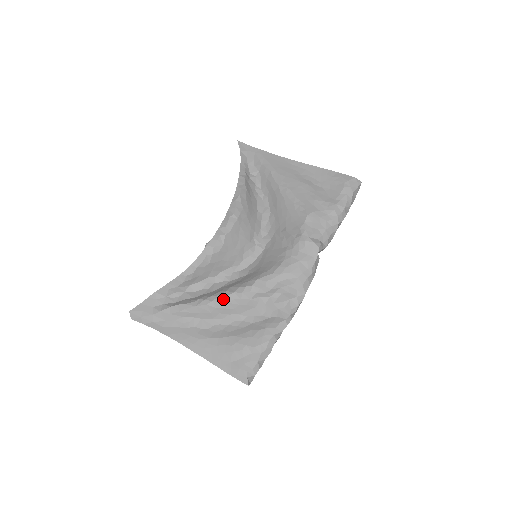
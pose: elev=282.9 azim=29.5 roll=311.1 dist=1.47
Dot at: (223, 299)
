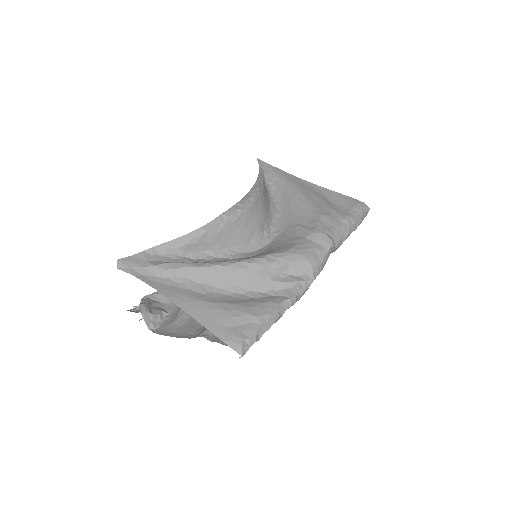
Dot at: (228, 265)
